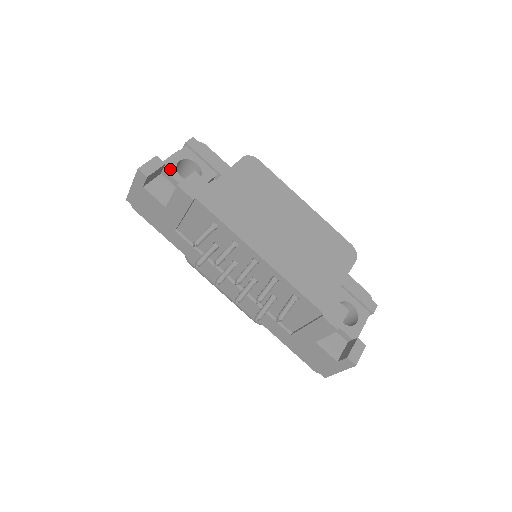
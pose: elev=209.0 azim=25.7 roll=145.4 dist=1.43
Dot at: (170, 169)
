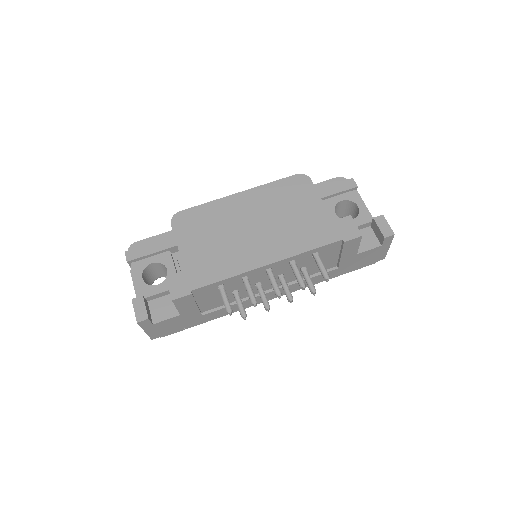
Dot at: (146, 291)
